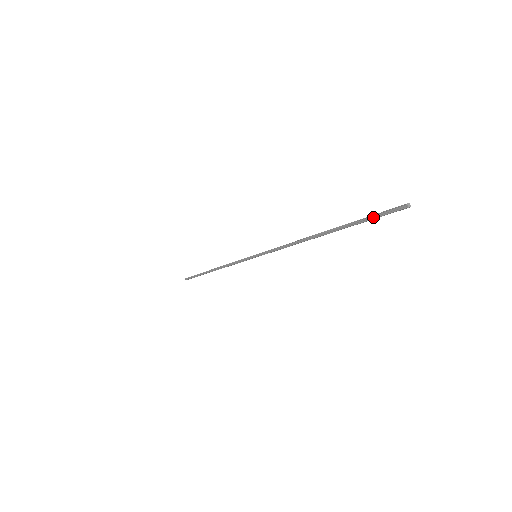
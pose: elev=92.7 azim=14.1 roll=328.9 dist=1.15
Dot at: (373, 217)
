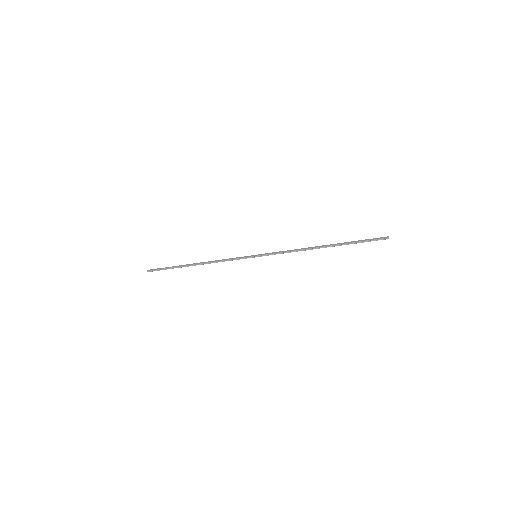
Dot at: (367, 241)
